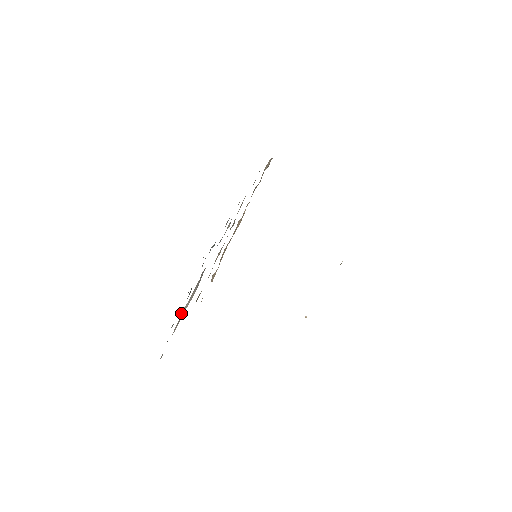
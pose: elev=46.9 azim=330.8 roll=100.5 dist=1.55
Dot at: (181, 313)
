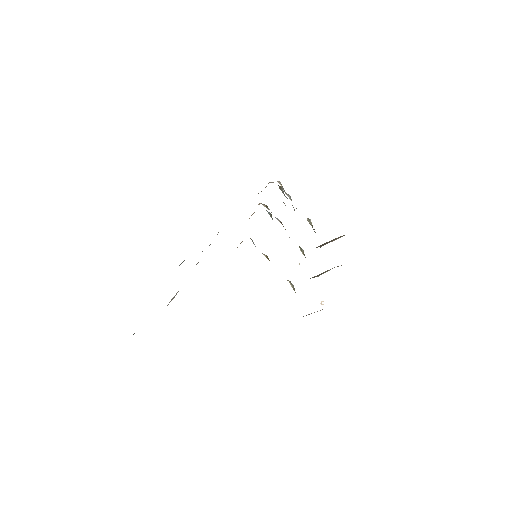
Dot at: (170, 301)
